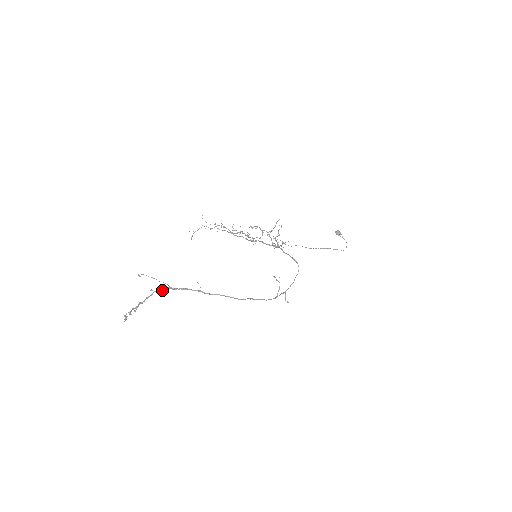
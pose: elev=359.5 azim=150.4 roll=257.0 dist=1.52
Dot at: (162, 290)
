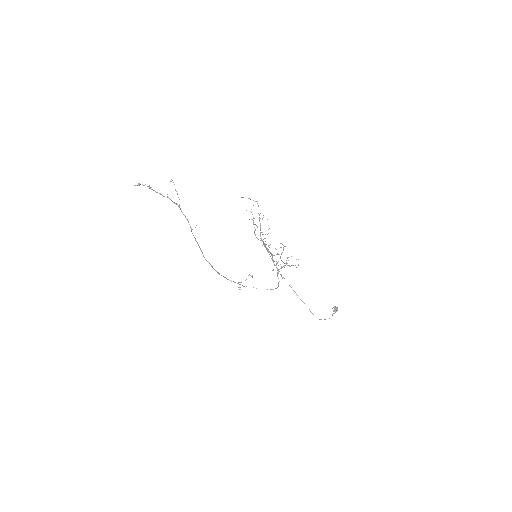
Dot at: (173, 202)
